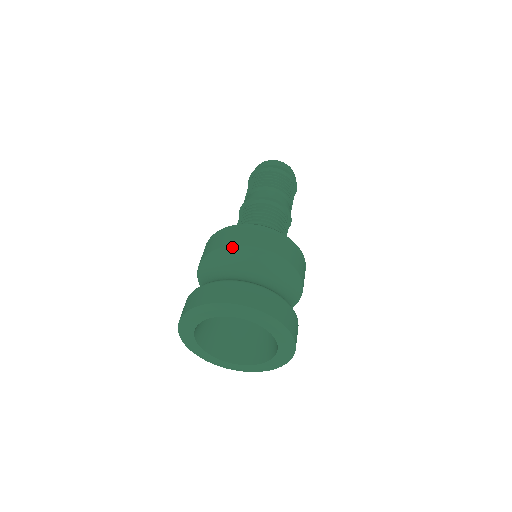
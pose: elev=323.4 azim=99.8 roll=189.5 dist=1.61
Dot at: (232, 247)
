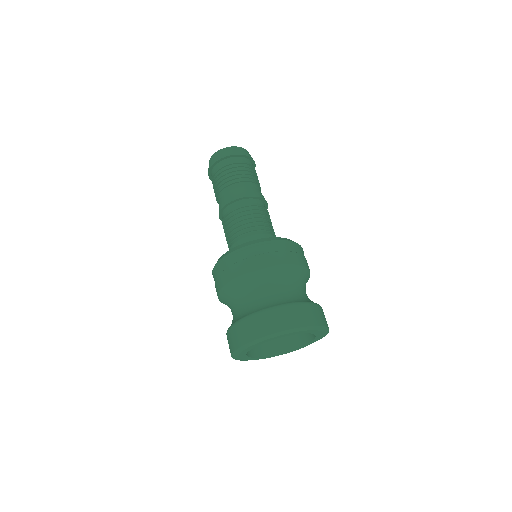
Dot at: (258, 271)
